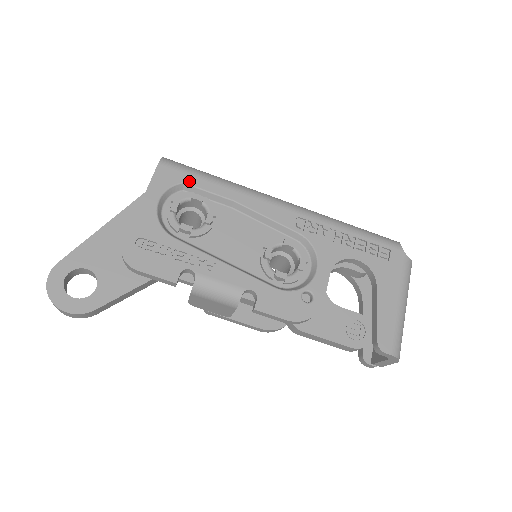
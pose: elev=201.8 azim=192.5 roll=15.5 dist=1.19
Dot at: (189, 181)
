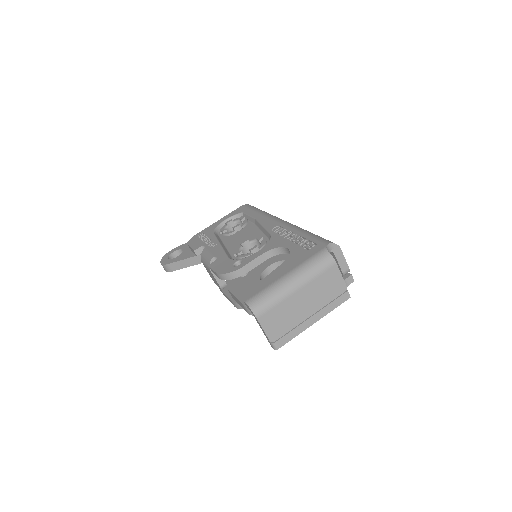
Dot at: (246, 212)
